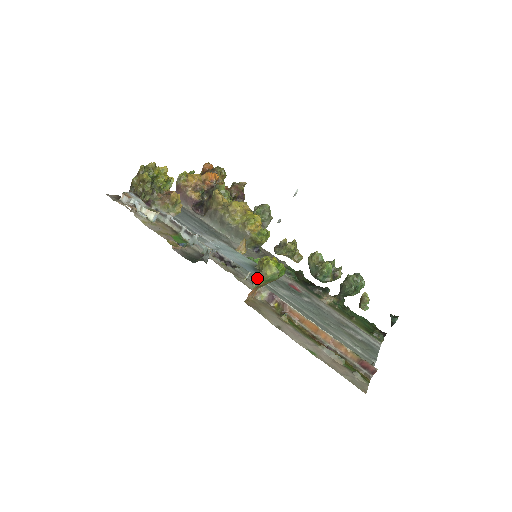
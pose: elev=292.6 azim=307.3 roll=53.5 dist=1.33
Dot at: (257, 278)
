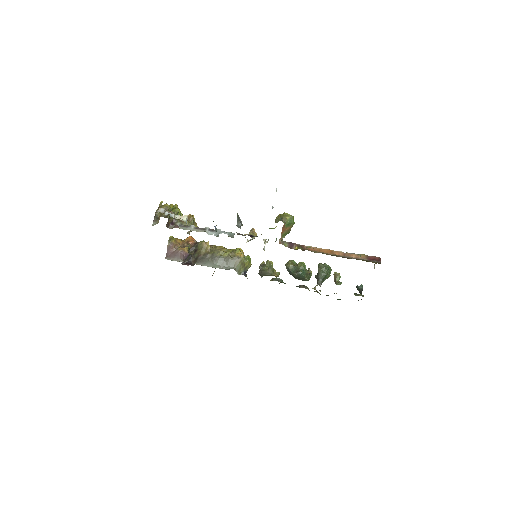
Dot at: occluded
